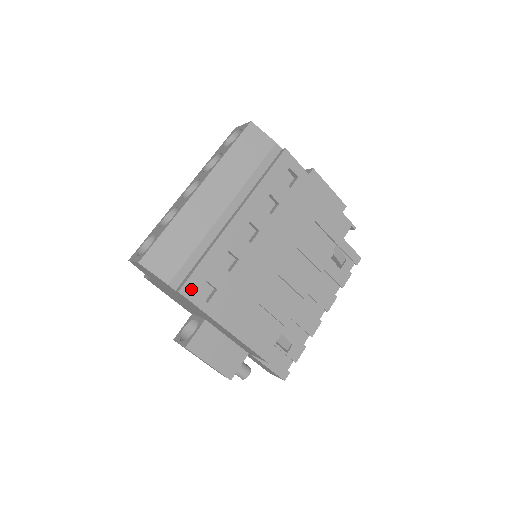
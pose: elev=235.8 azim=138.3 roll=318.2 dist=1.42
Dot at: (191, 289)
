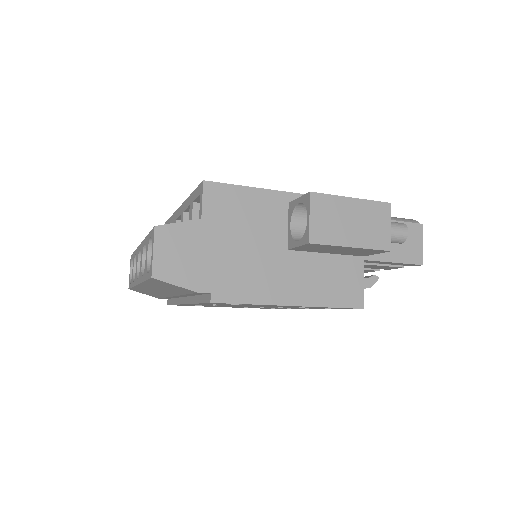
Dot at: occluded
